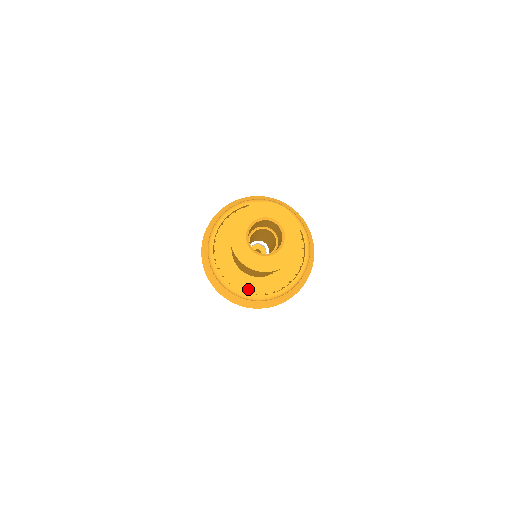
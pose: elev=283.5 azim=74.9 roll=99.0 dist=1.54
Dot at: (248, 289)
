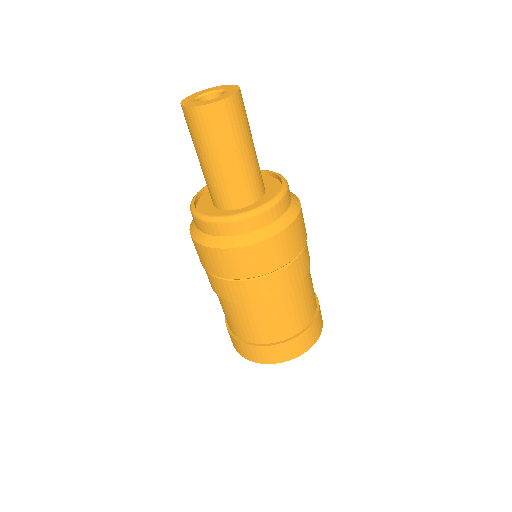
Dot at: occluded
